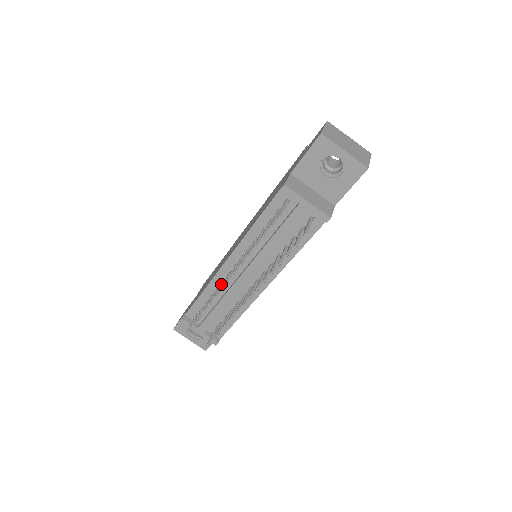
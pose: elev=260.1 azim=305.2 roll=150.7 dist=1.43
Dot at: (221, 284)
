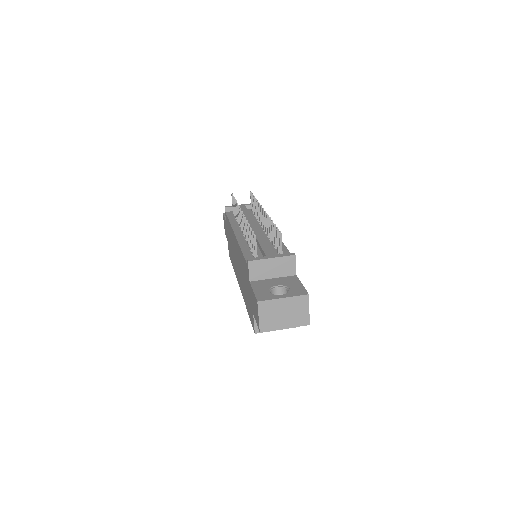
Dot at: (245, 234)
